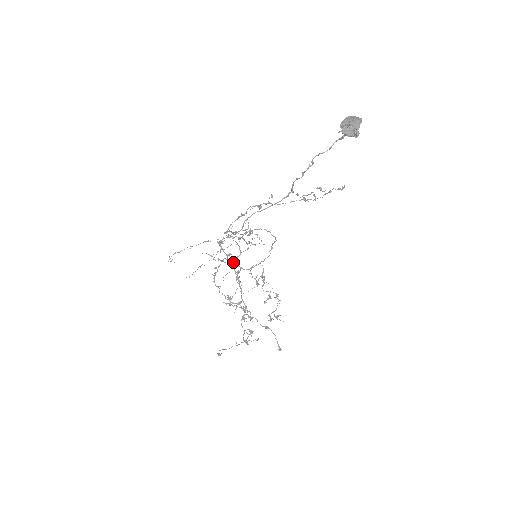
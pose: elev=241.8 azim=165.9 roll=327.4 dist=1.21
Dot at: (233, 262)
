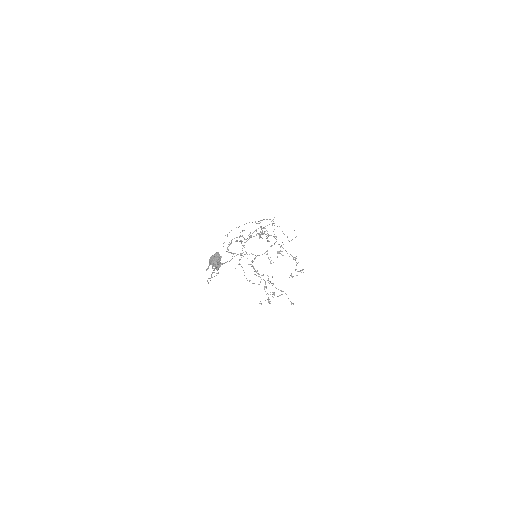
Dot at: occluded
